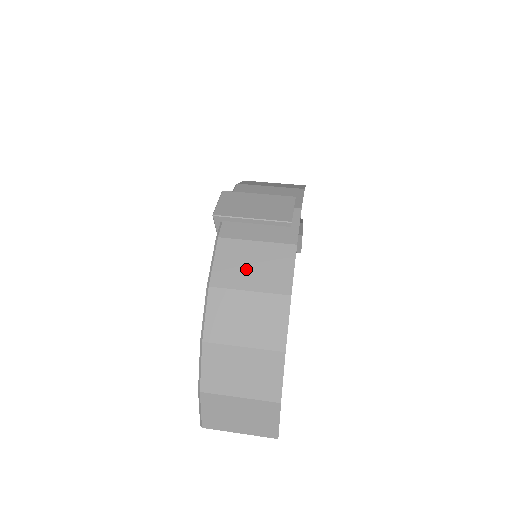
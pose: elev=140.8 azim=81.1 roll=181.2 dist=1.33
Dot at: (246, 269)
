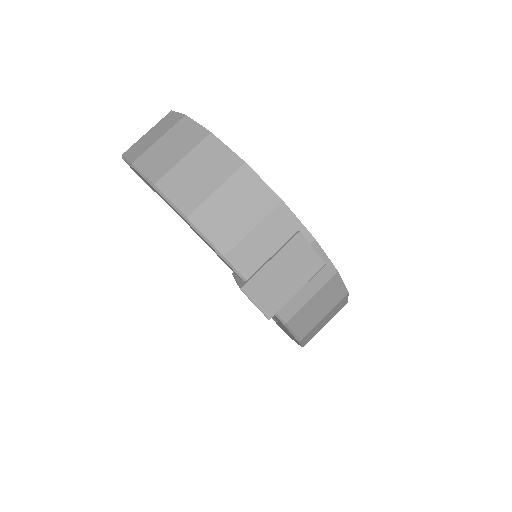
Dot at: (316, 313)
